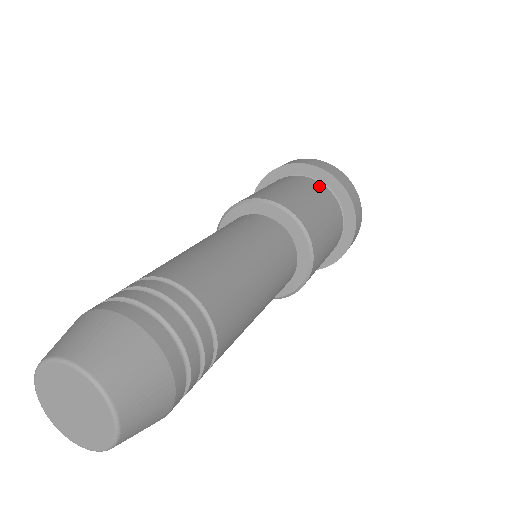
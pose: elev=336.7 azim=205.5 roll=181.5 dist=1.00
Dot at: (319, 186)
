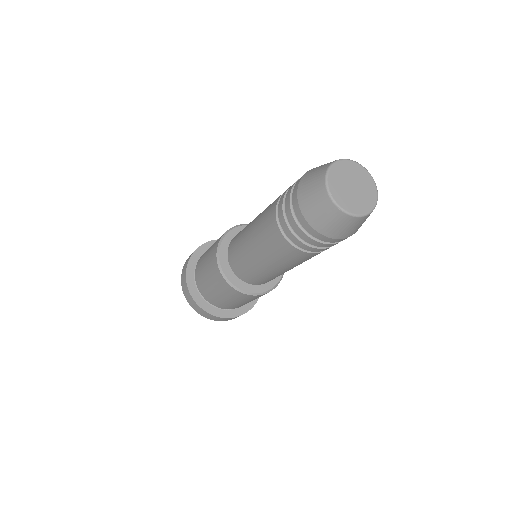
Dot at: occluded
